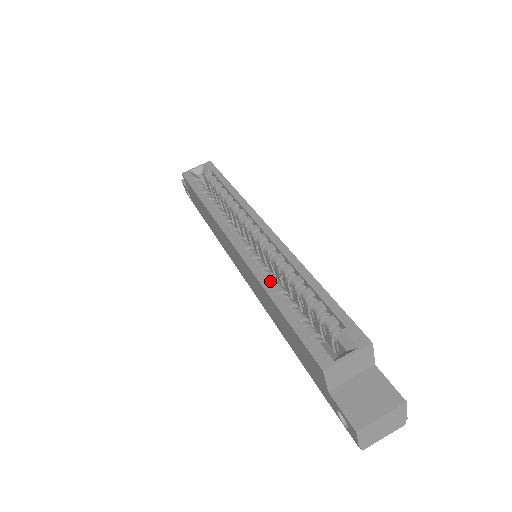
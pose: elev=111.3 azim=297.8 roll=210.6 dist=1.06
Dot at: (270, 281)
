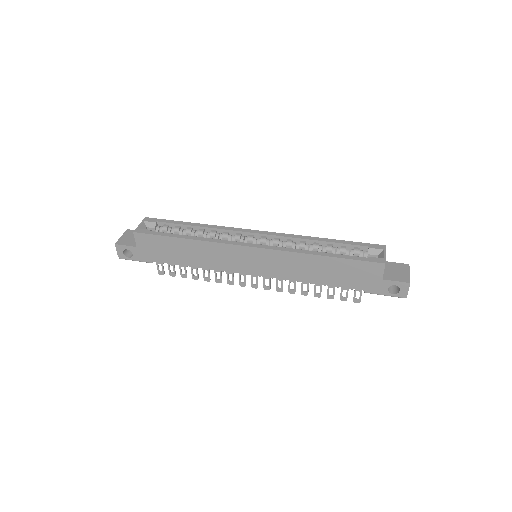
Dot at: occluded
